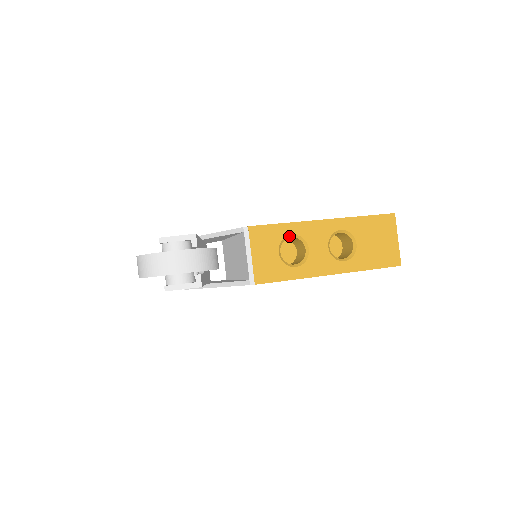
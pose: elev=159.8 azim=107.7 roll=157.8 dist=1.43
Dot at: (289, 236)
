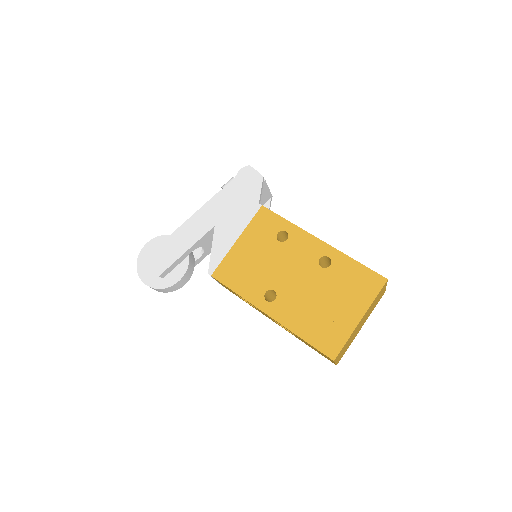
Dot at: occluded
